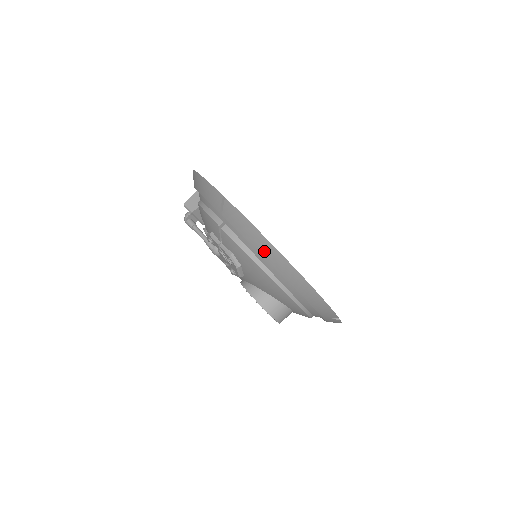
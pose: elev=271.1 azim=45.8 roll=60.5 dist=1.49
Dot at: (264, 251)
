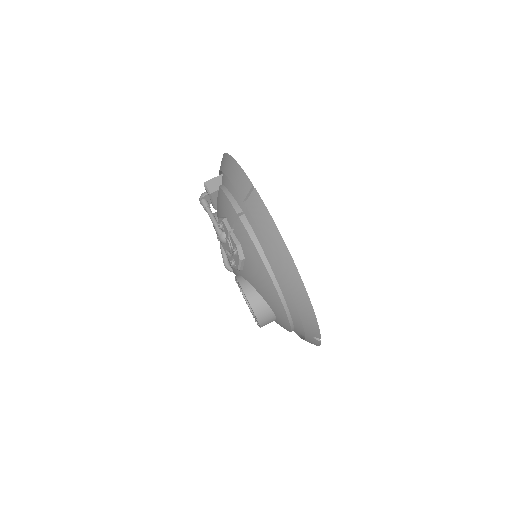
Dot at: (276, 251)
